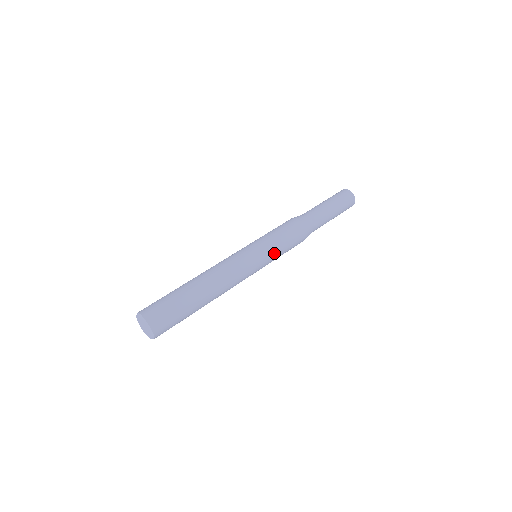
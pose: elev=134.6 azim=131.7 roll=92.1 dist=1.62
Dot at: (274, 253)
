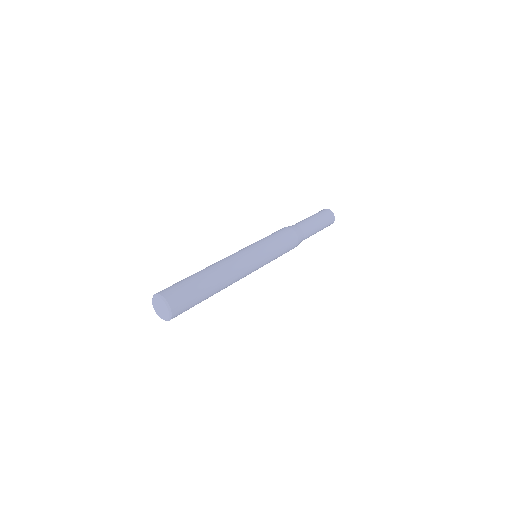
Dot at: (273, 258)
